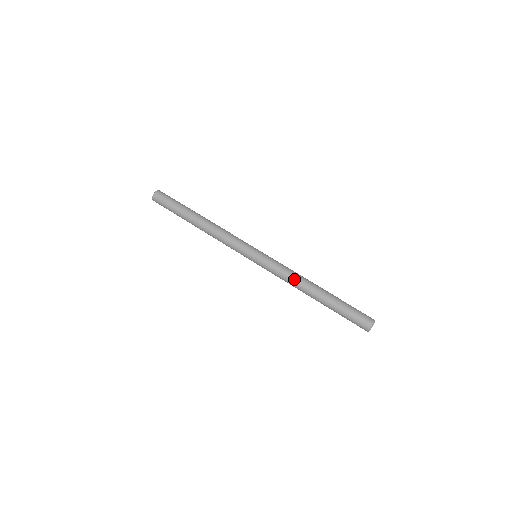
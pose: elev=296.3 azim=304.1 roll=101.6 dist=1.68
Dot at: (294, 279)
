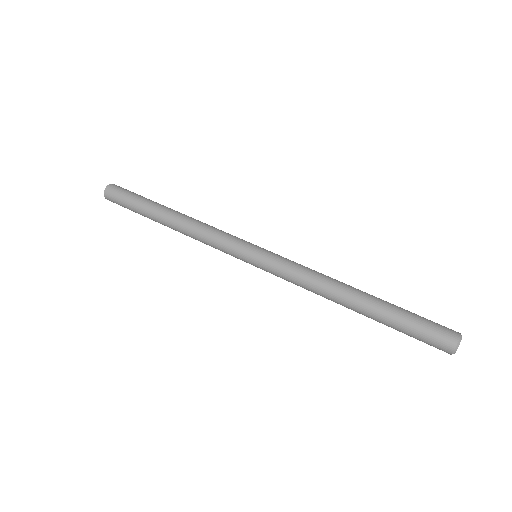
Dot at: (317, 284)
